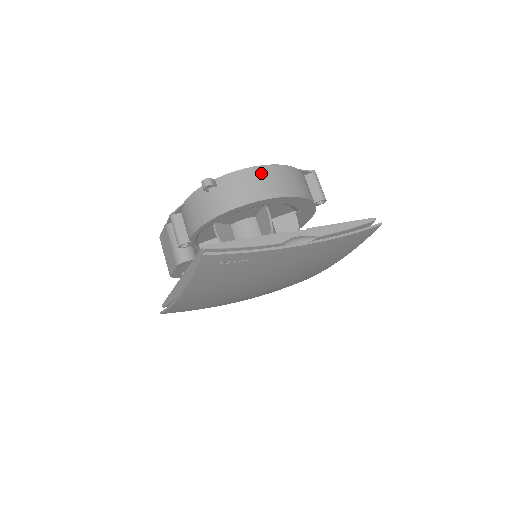
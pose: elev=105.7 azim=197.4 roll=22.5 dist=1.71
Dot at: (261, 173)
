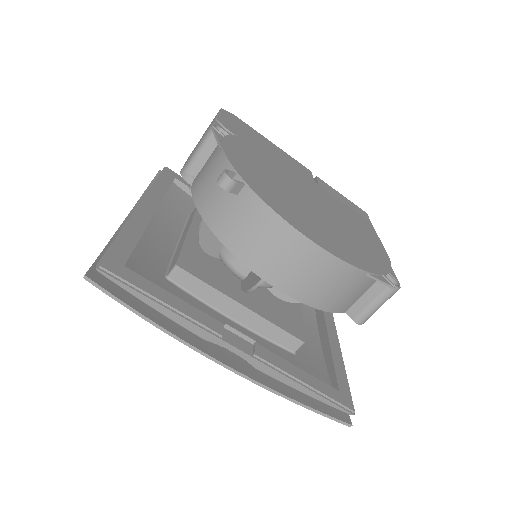
Dot at: (295, 246)
